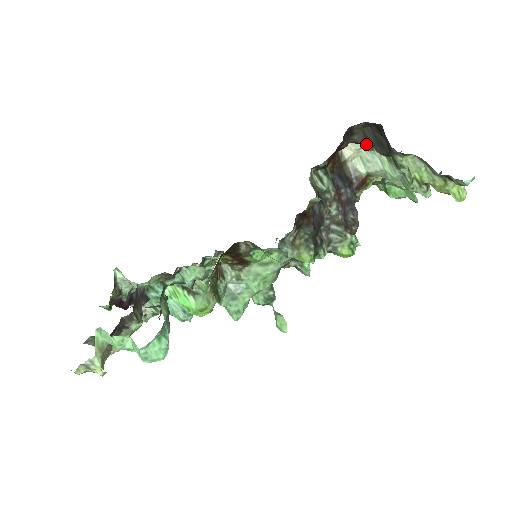
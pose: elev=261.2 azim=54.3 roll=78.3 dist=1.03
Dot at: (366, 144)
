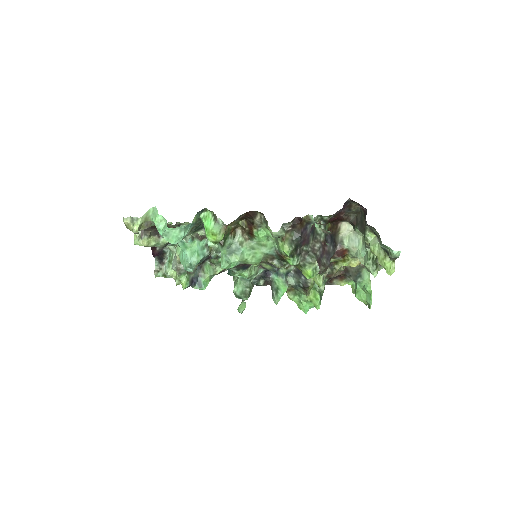
Dot at: (355, 224)
